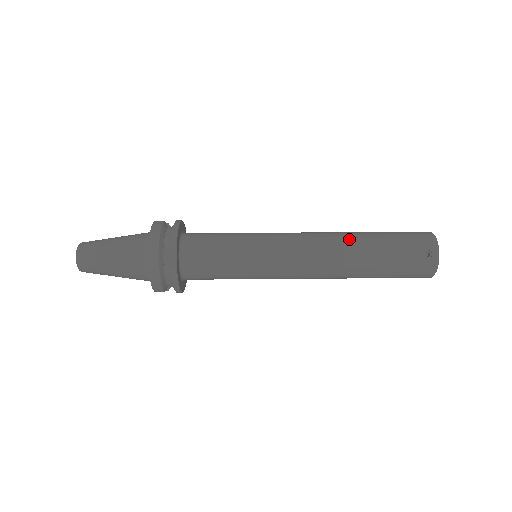
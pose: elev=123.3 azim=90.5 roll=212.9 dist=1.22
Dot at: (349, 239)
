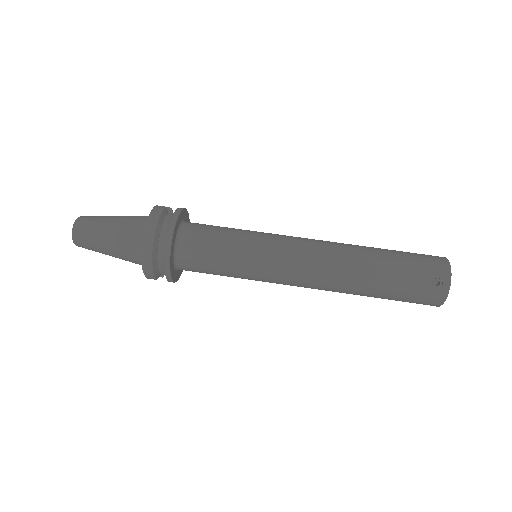
Dot at: (356, 254)
